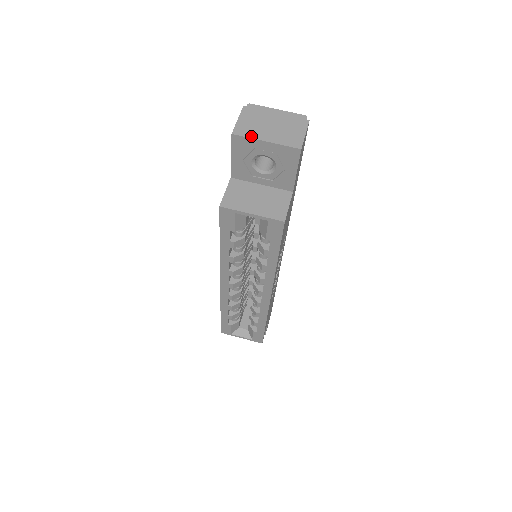
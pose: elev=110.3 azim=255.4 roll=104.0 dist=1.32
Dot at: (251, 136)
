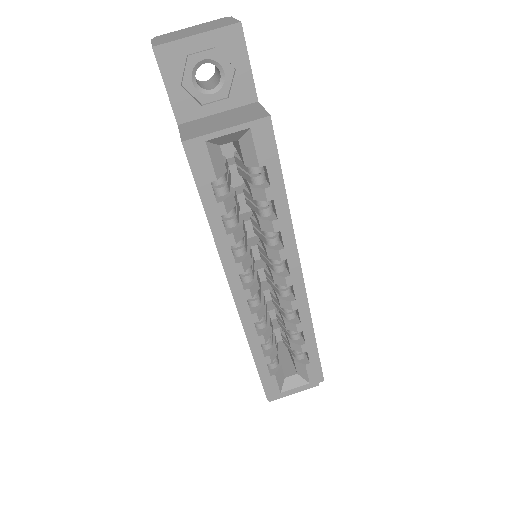
Dot at: (176, 39)
